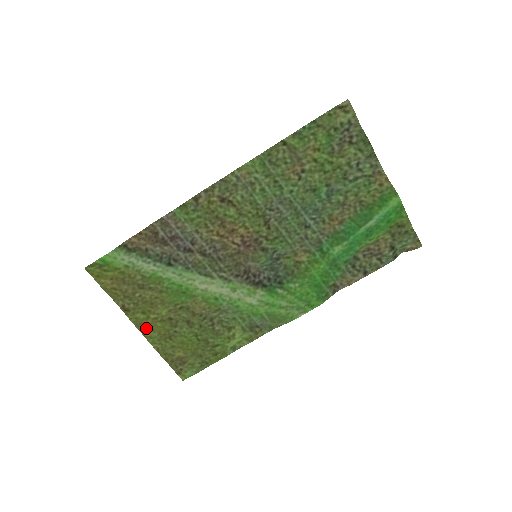
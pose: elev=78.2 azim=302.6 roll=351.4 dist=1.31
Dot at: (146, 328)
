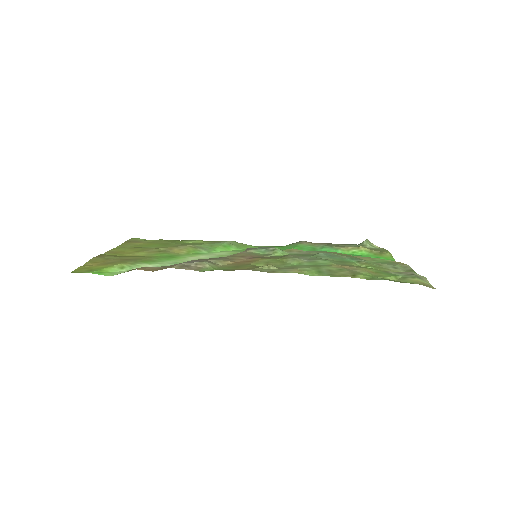
Dot at: (116, 252)
